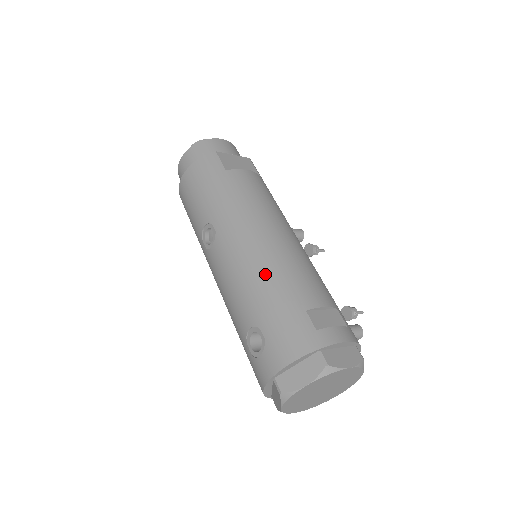
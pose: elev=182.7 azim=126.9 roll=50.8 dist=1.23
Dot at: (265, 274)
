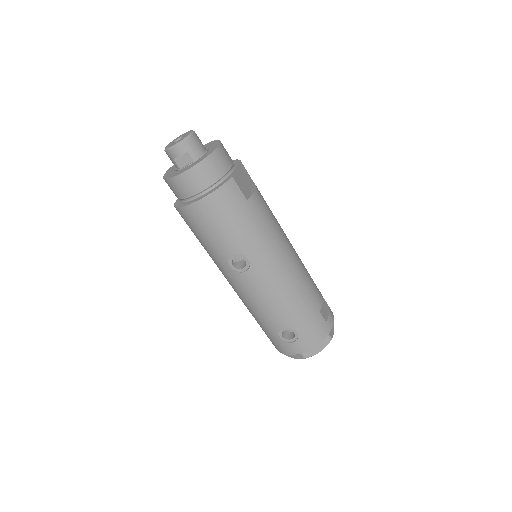
Dot at: (296, 295)
